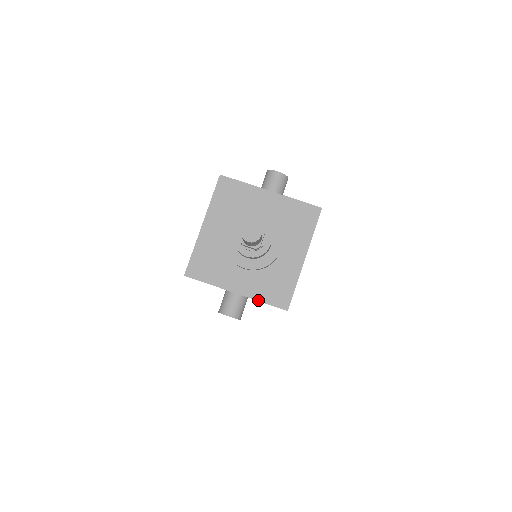
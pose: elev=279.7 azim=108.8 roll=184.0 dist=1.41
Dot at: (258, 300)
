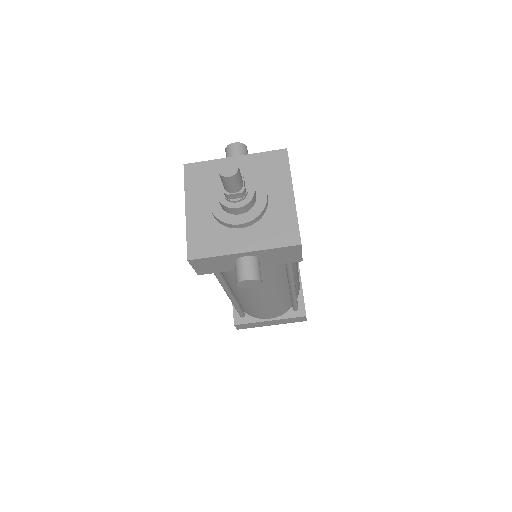
Dot at: (268, 248)
